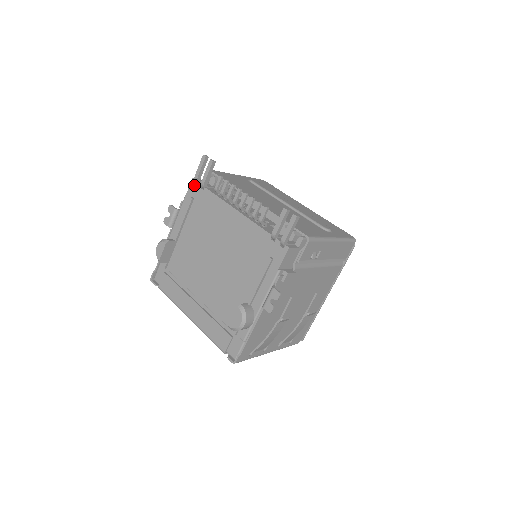
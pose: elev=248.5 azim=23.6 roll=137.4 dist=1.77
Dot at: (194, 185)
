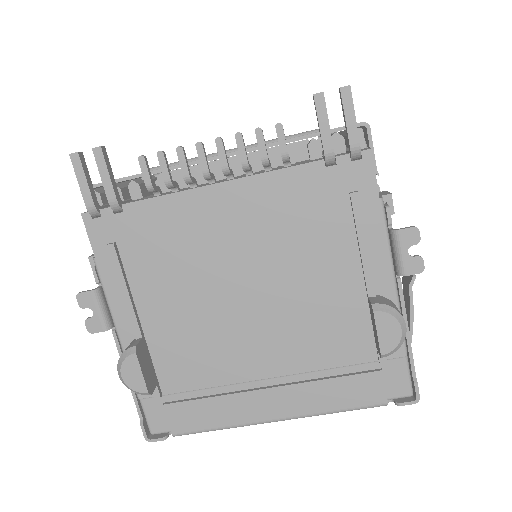
Dot at: (95, 221)
